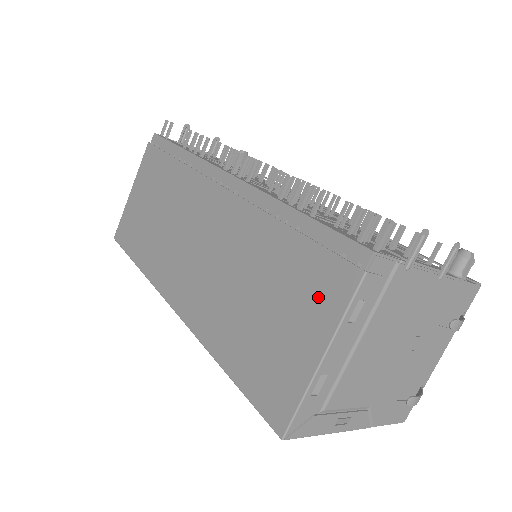
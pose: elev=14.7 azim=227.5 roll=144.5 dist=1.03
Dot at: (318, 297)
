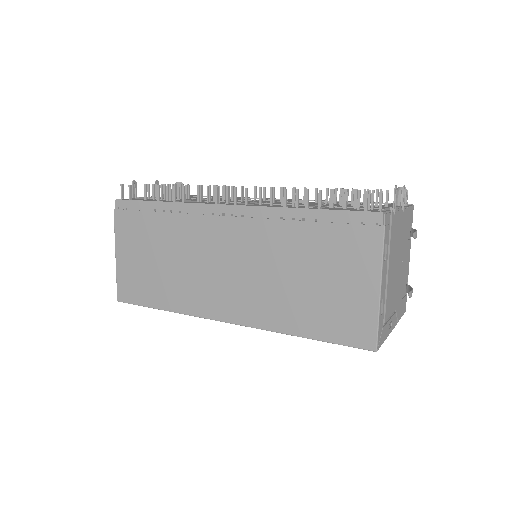
Dot at: (358, 255)
